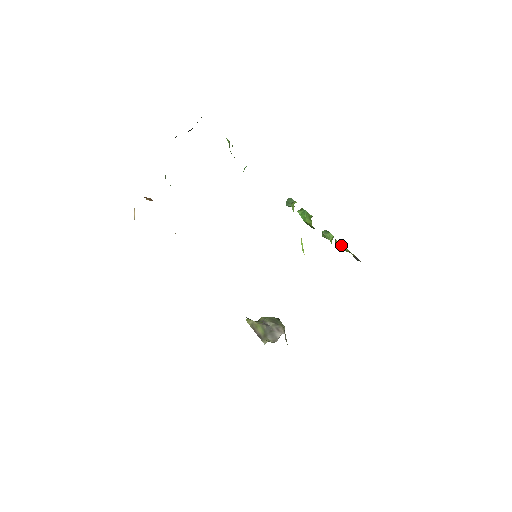
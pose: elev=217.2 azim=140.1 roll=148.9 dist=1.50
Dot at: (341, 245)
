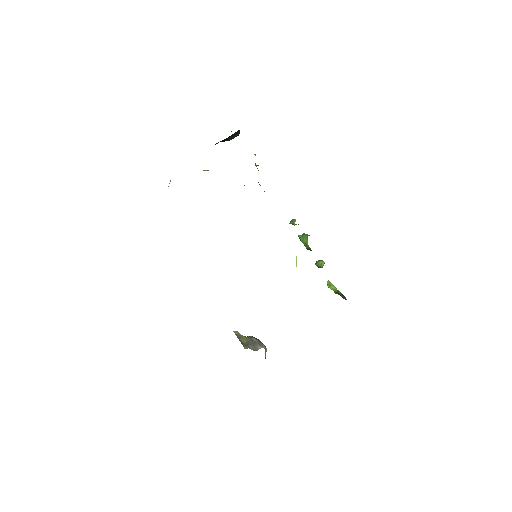
Dot at: (331, 284)
